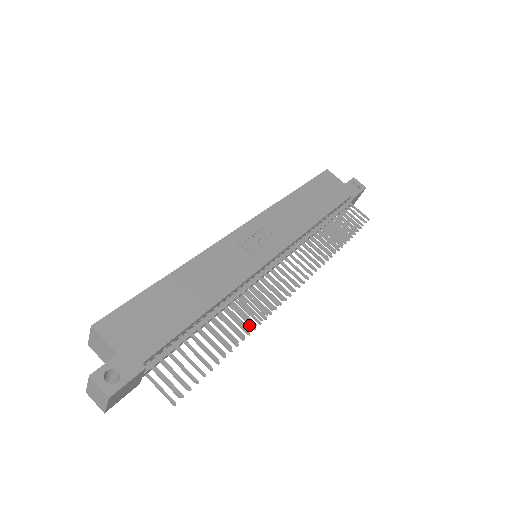
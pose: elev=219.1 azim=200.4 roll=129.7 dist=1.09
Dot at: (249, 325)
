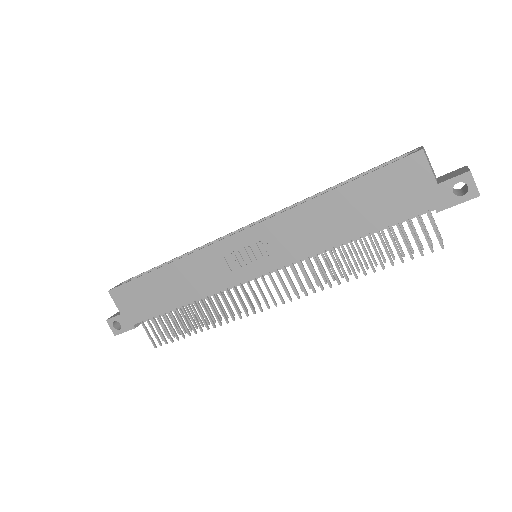
Dot at: (231, 311)
